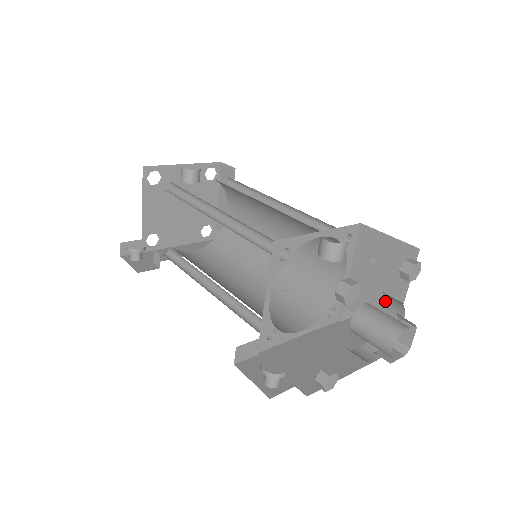
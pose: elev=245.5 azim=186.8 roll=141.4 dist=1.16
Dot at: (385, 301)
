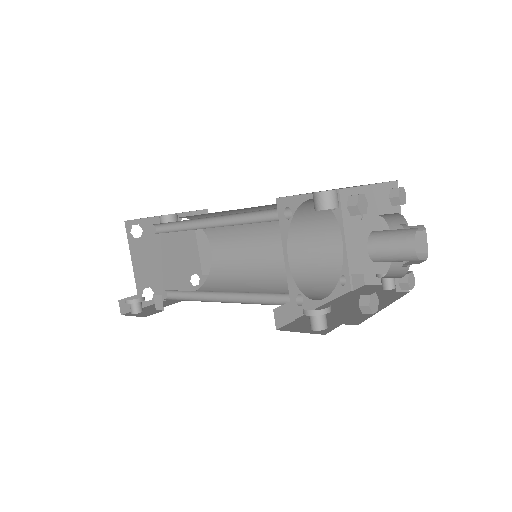
Dot at: occluded
